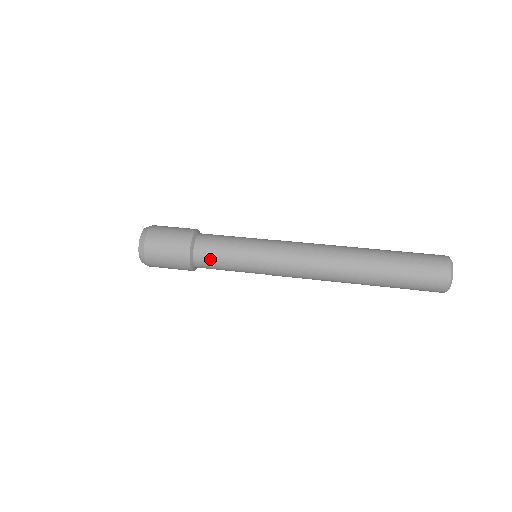
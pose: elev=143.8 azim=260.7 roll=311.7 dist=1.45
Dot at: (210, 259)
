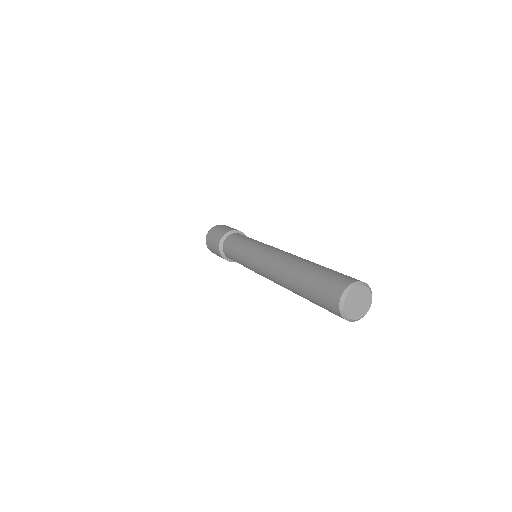
Dot at: (229, 245)
